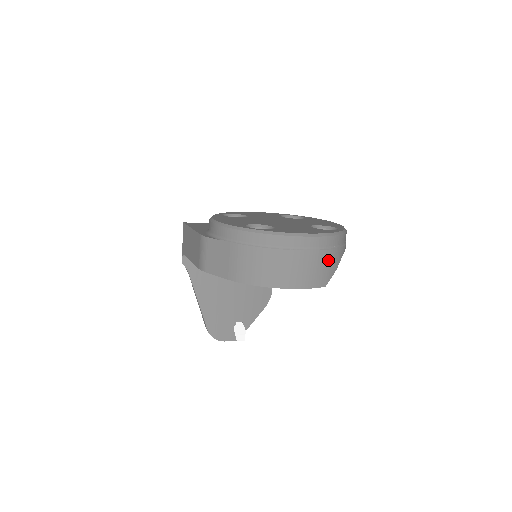
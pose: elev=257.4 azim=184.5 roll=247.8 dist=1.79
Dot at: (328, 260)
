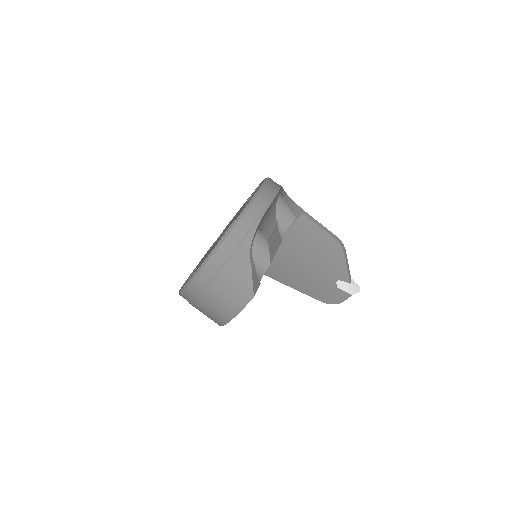
Dot at: (229, 278)
